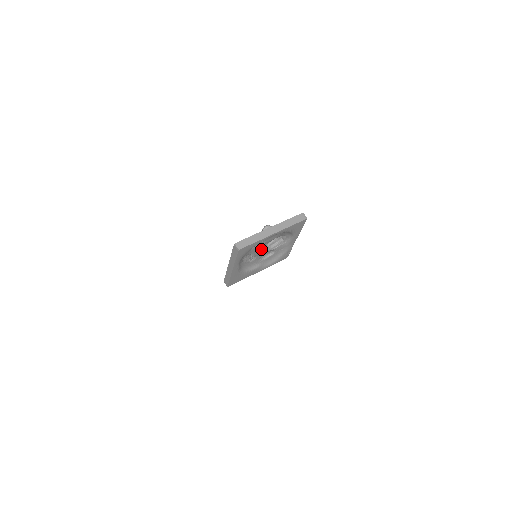
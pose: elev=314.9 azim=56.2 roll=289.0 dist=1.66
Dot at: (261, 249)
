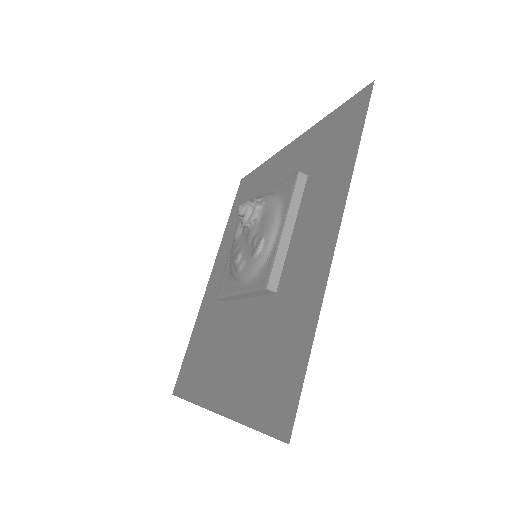
Dot at: occluded
